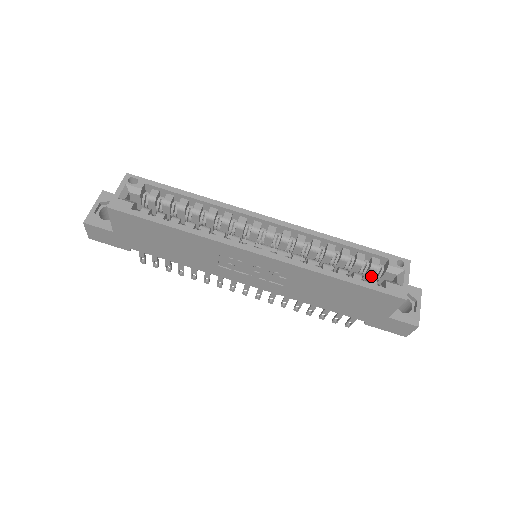
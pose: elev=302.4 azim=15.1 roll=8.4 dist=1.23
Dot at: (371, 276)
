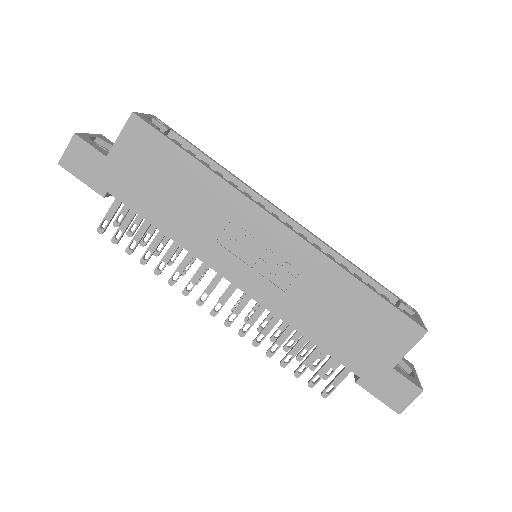
Dot at: occluded
